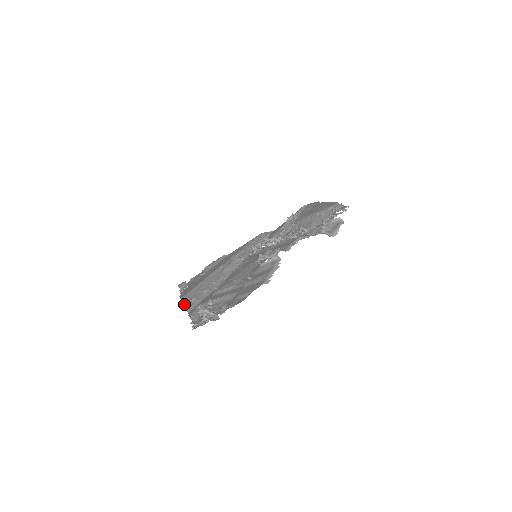
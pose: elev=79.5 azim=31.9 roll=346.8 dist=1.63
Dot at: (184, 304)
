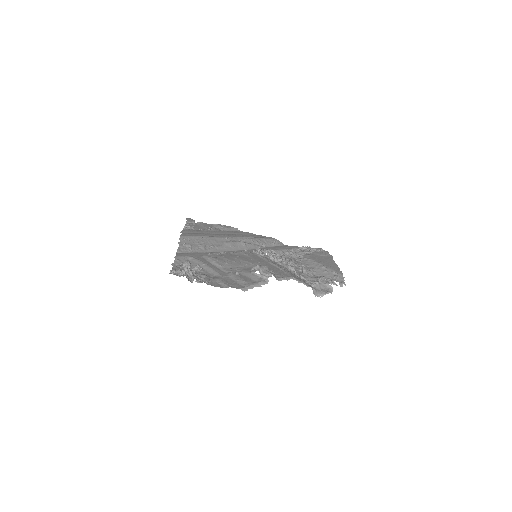
Dot at: (179, 243)
